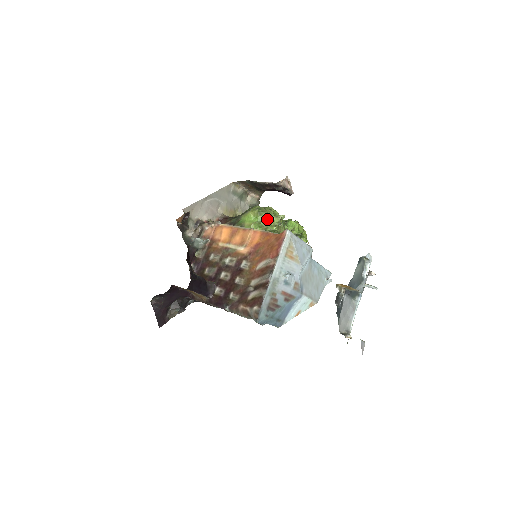
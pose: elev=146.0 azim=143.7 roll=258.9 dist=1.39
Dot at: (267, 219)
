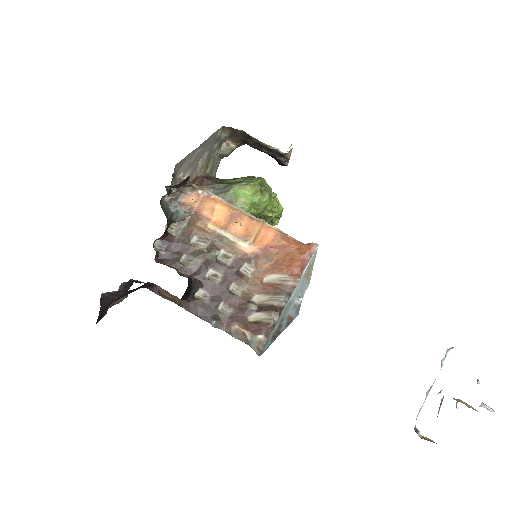
Dot at: (268, 202)
